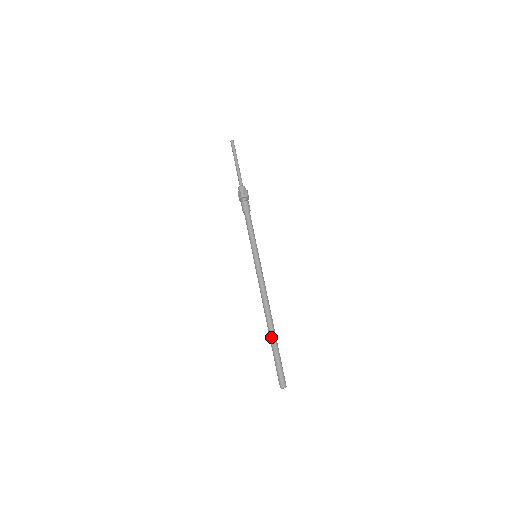
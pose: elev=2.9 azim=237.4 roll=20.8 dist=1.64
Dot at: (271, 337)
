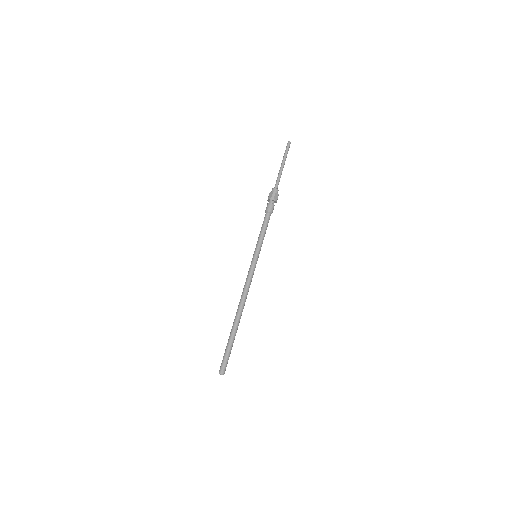
Dot at: (233, 330)
